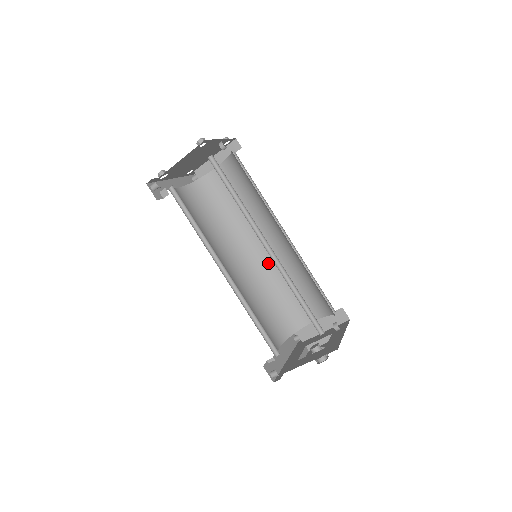
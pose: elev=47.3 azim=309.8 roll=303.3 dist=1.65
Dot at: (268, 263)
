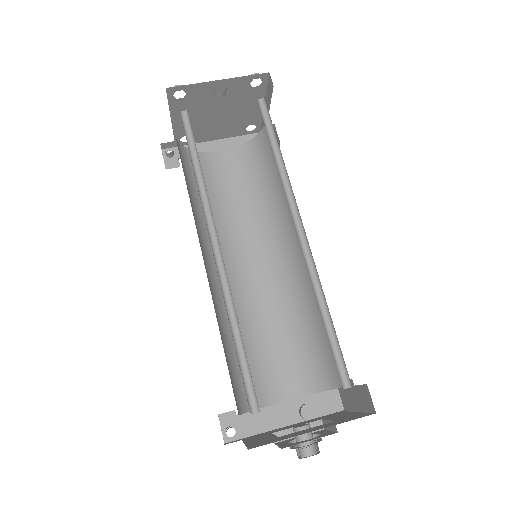
Dot at: (307, 269)
